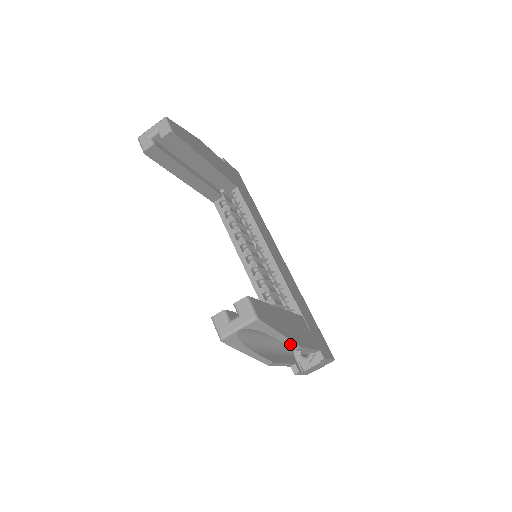
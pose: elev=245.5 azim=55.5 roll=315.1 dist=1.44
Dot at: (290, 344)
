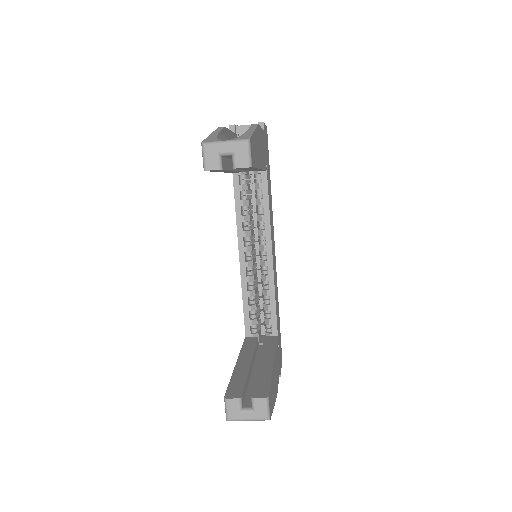
Dot at: occluded
